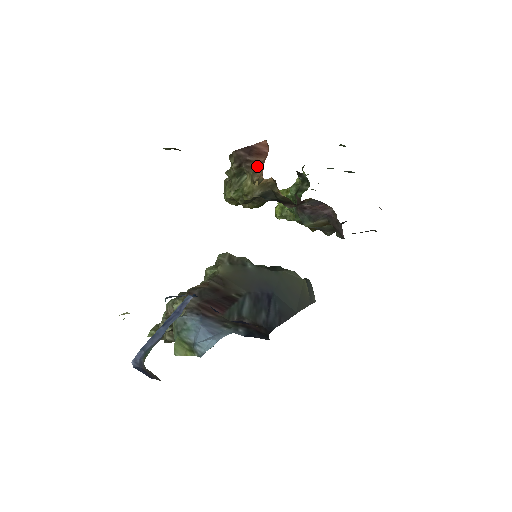
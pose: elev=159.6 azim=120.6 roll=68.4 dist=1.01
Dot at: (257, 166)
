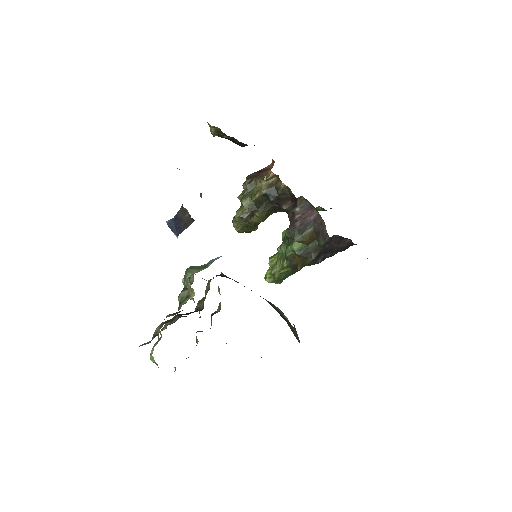
Dot at: occluded
